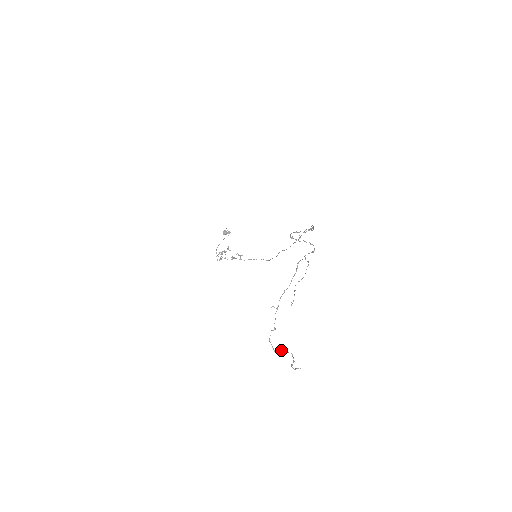
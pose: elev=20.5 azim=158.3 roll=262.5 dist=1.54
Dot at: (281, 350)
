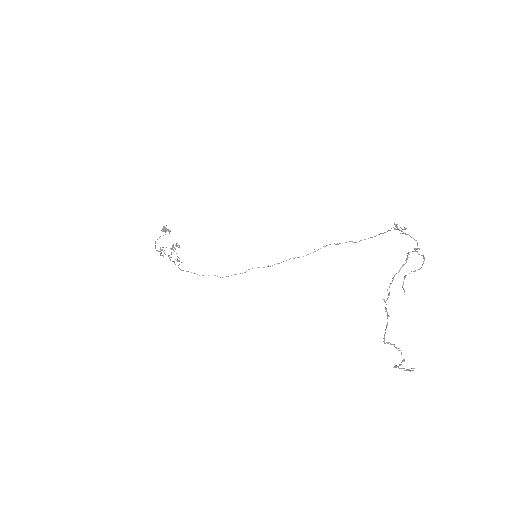
Dot at: (392, 344)
